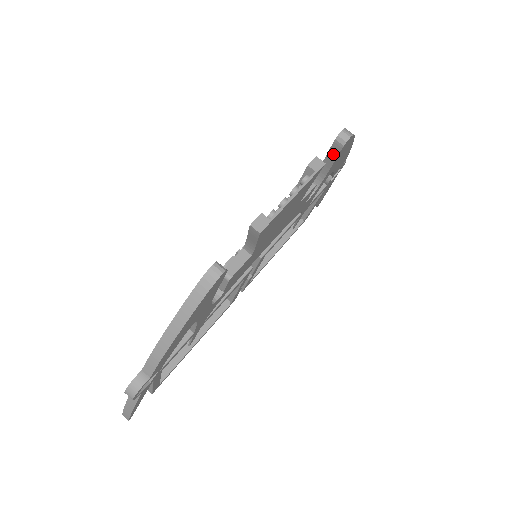
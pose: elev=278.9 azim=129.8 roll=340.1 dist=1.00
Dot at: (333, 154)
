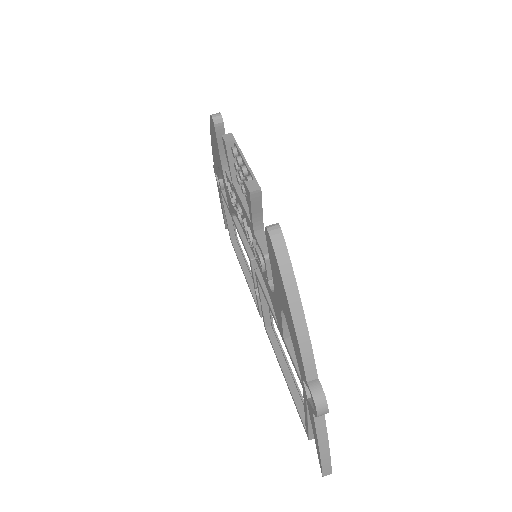
Dot at: occluded
